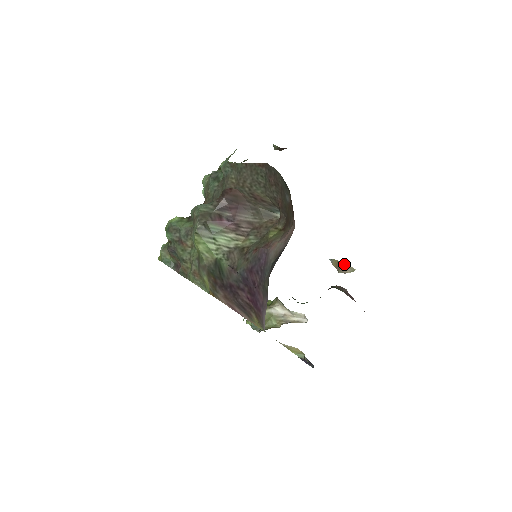
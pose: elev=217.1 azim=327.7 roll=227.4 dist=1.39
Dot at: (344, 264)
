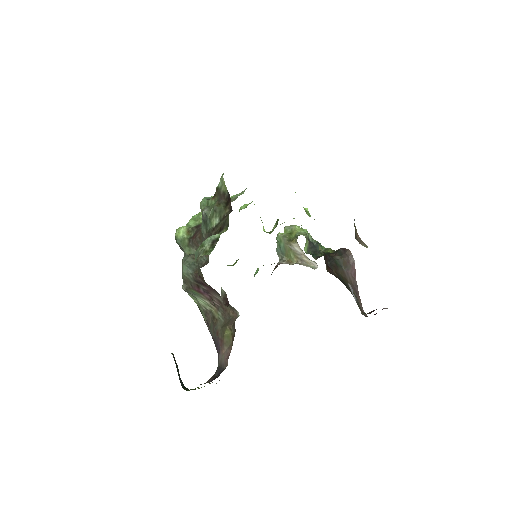
Dot at: (359, 238)
